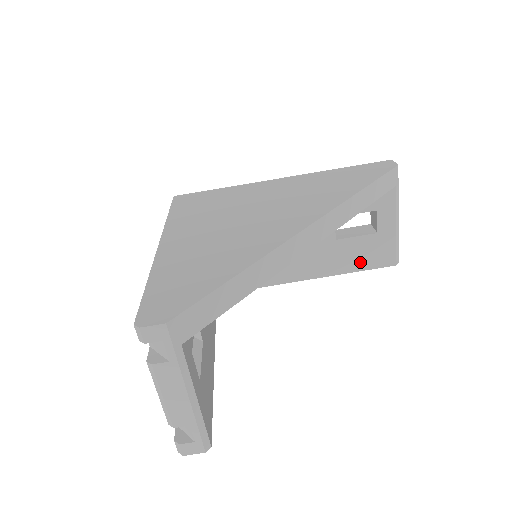
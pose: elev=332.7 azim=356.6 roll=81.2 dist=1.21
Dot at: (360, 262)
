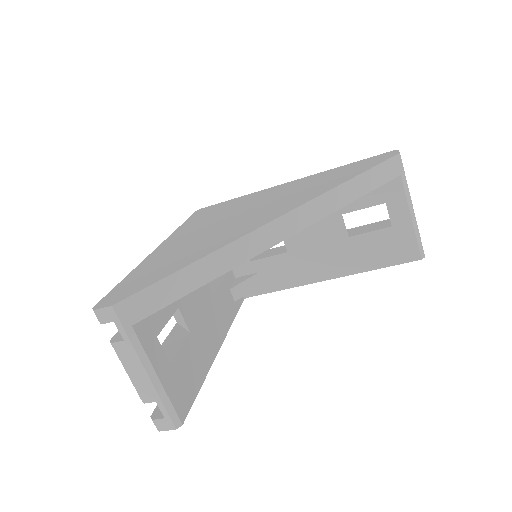
Dot at: (380, 258)
